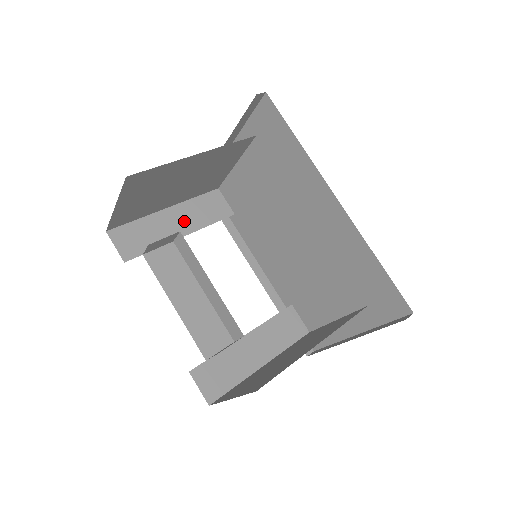
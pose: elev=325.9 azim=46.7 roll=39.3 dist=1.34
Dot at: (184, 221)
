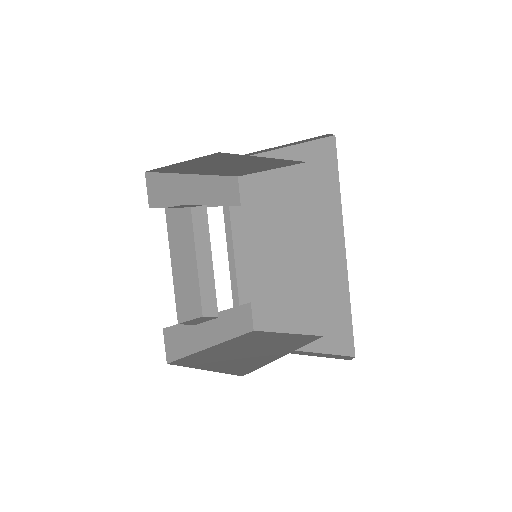
Dot at: (204, 193)
